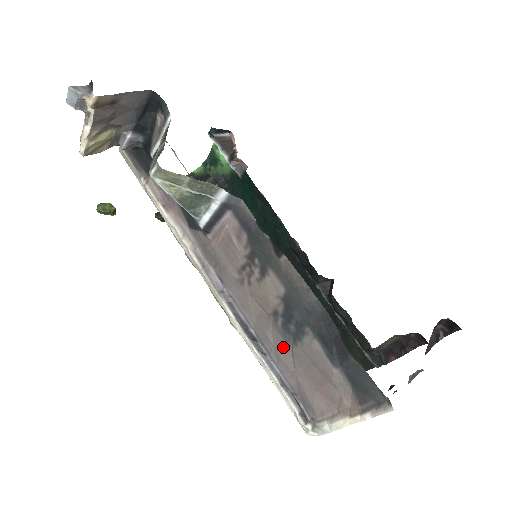
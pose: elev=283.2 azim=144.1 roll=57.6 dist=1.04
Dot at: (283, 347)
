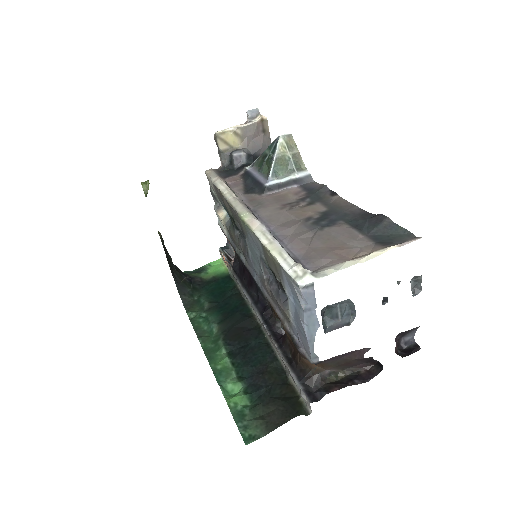
Dot at: (305, 233)
